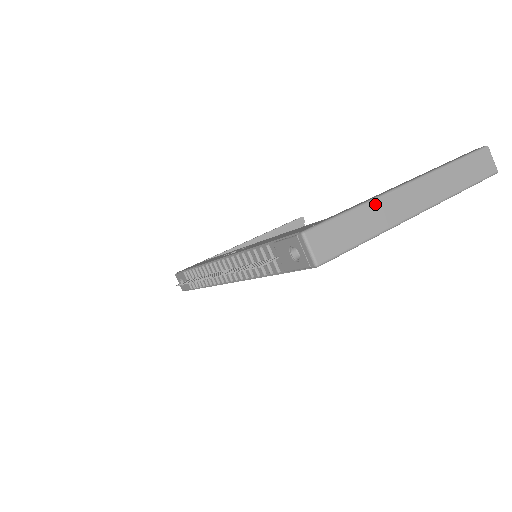
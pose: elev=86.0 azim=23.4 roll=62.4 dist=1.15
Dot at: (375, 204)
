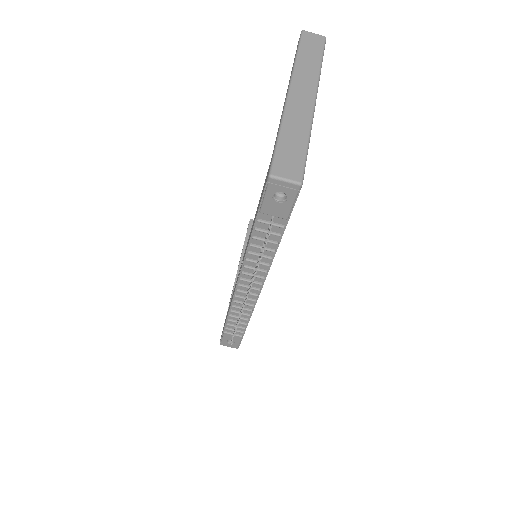
Dot at: (287, 120)
